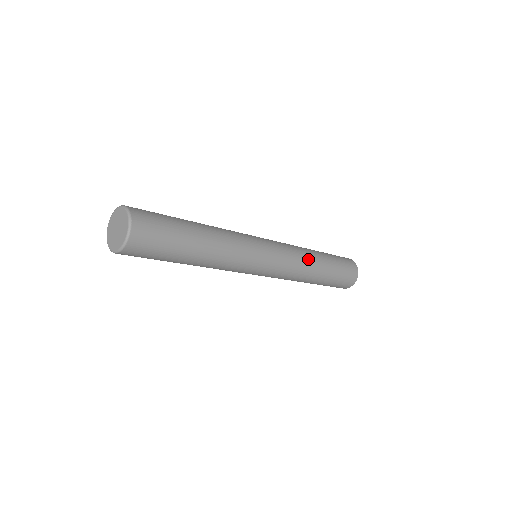
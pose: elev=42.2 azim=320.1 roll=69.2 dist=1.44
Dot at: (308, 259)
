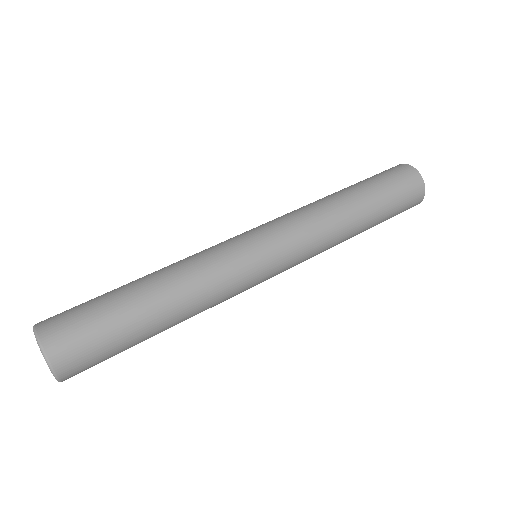
Dot at: (334, 226)
